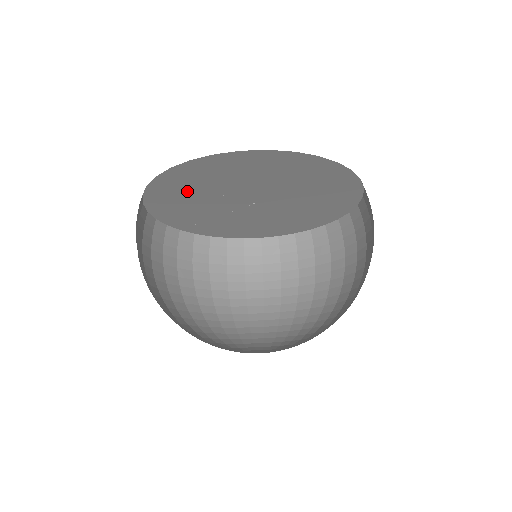
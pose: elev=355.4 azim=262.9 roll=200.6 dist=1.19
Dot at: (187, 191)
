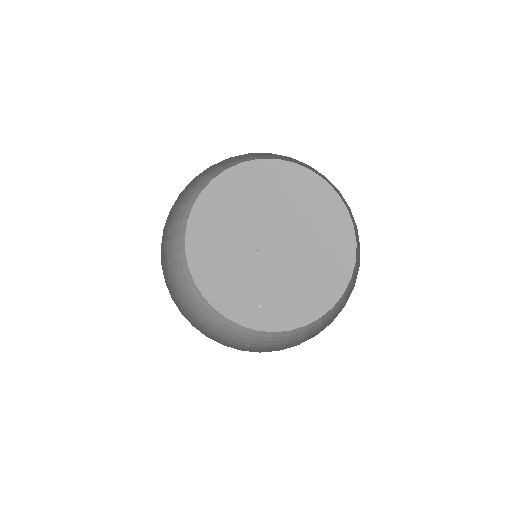
Dot at: (214, 228)
